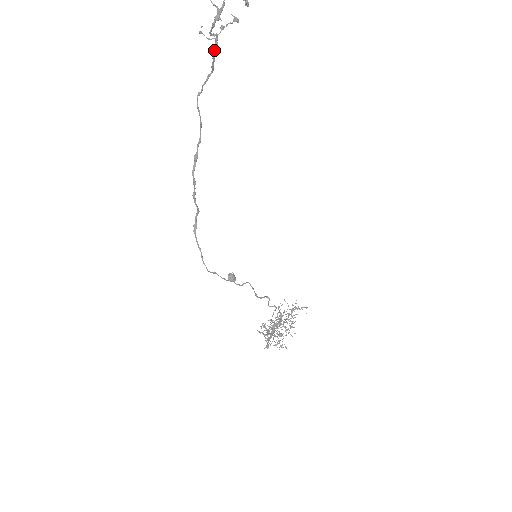
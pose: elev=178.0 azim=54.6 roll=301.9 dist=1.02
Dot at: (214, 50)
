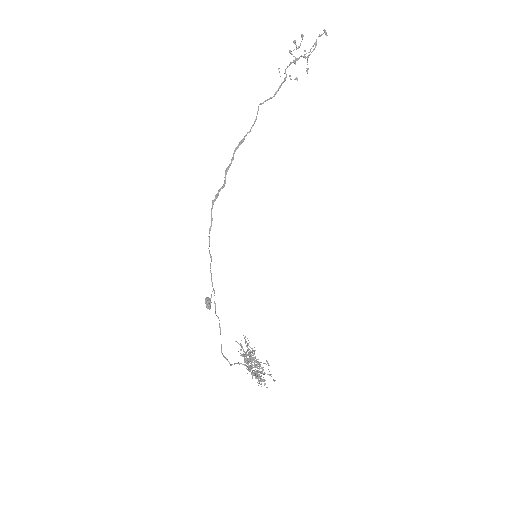
Dot at: (282, 82)
